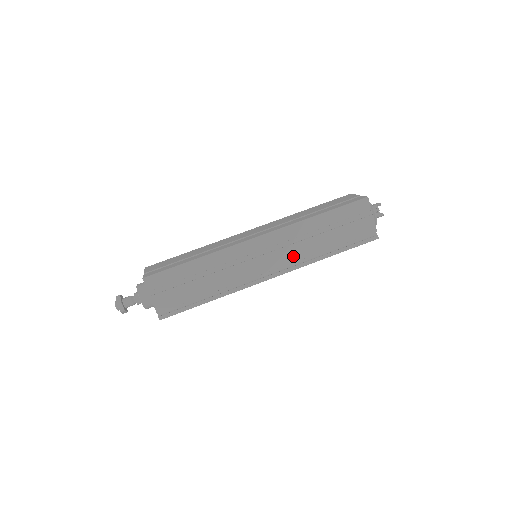
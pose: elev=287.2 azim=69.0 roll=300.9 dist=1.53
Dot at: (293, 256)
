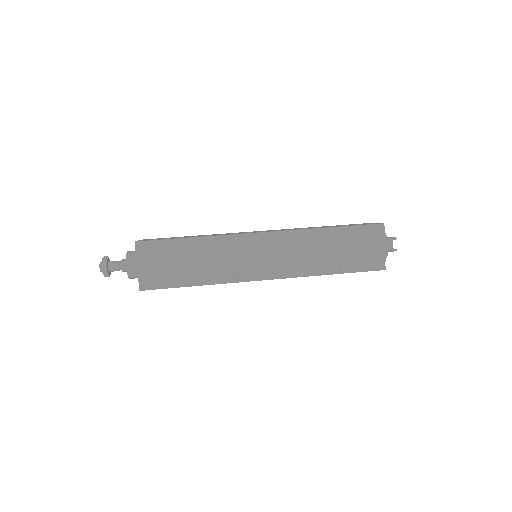
Dot at: (294, 263)
